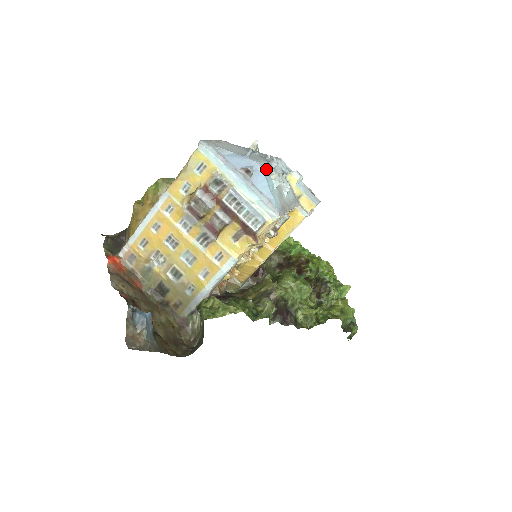
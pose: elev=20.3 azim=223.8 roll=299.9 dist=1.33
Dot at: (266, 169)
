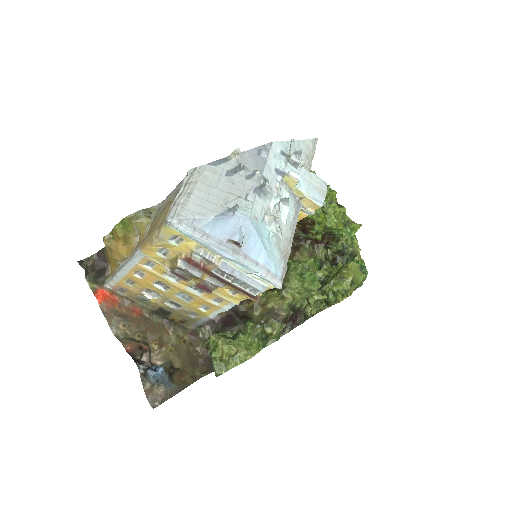
Dot at: (258, 214)
